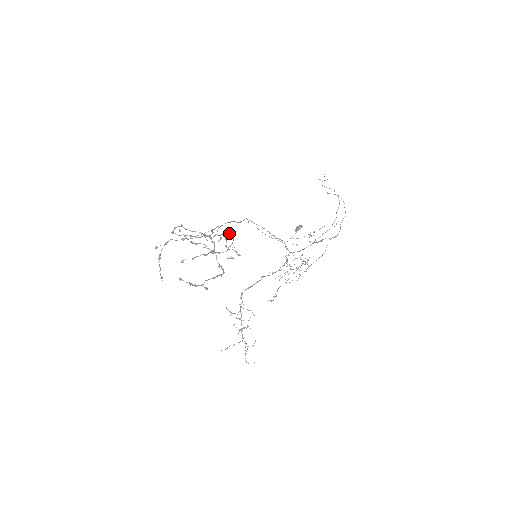
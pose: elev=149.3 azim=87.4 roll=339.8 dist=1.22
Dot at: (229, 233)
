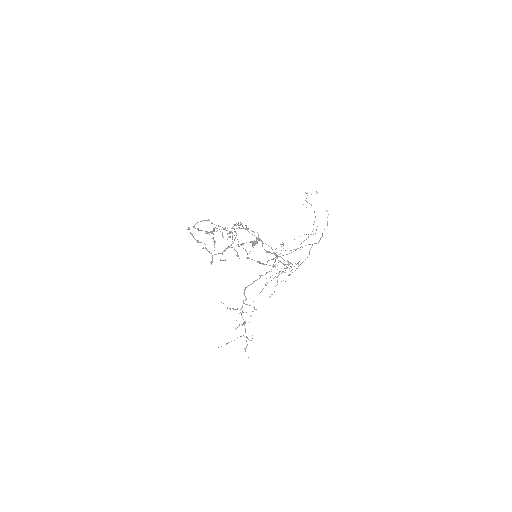
Dot at: occluded
